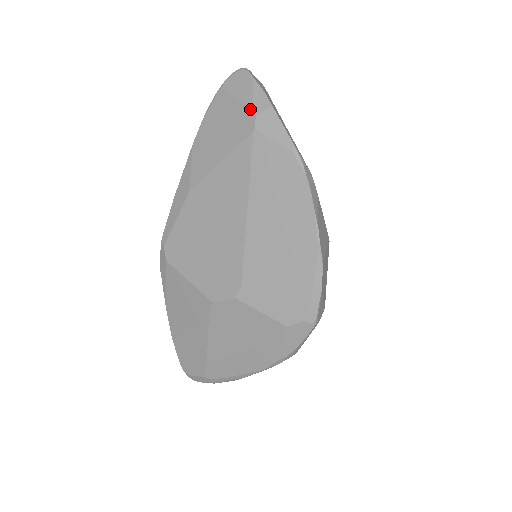
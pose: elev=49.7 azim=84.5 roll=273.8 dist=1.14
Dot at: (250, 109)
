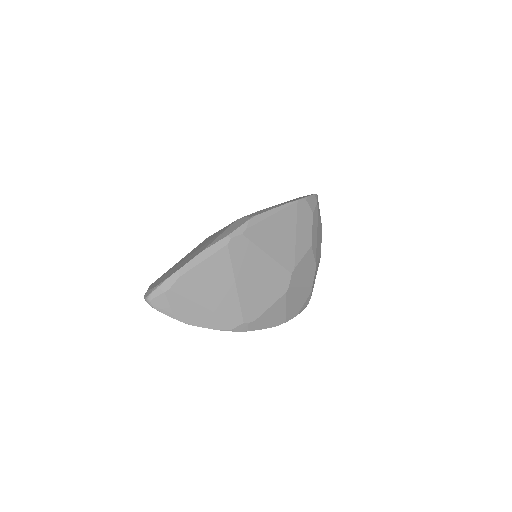
Dot at: occluded
